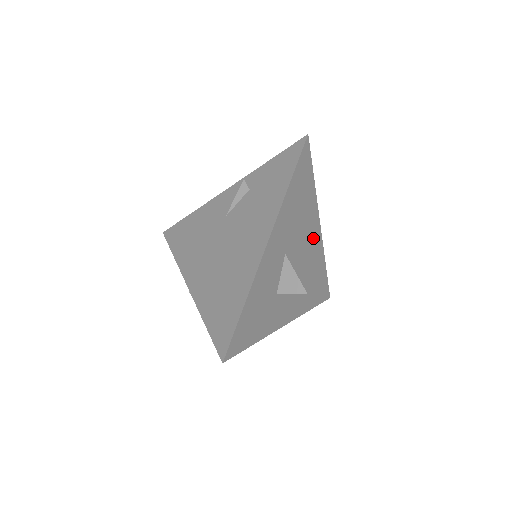
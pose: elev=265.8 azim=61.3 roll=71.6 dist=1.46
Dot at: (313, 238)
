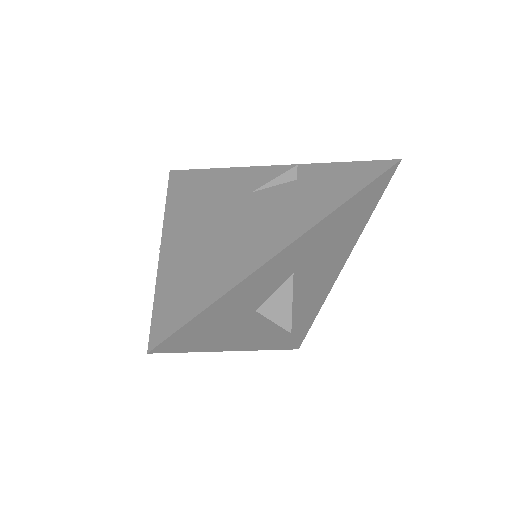
Dot at: (328, 276)
